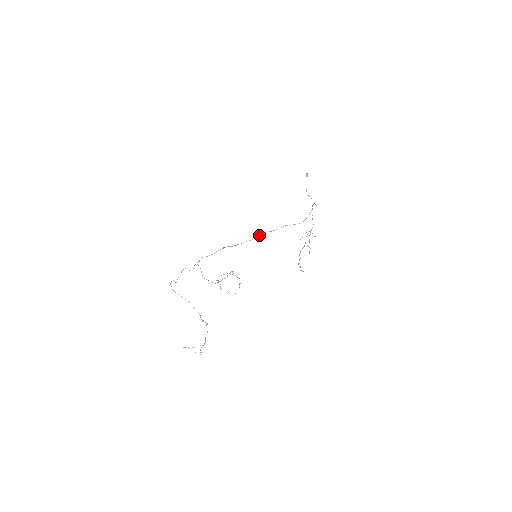
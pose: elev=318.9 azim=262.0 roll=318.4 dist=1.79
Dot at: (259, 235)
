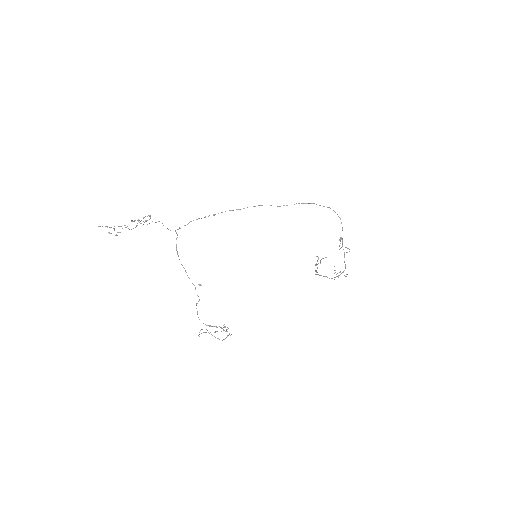
Dot at: (261, 205)
